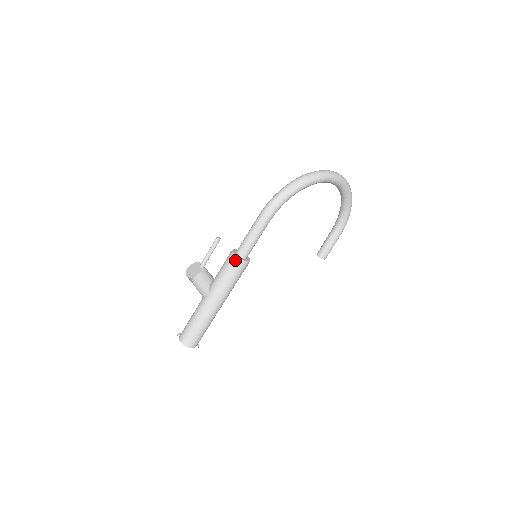
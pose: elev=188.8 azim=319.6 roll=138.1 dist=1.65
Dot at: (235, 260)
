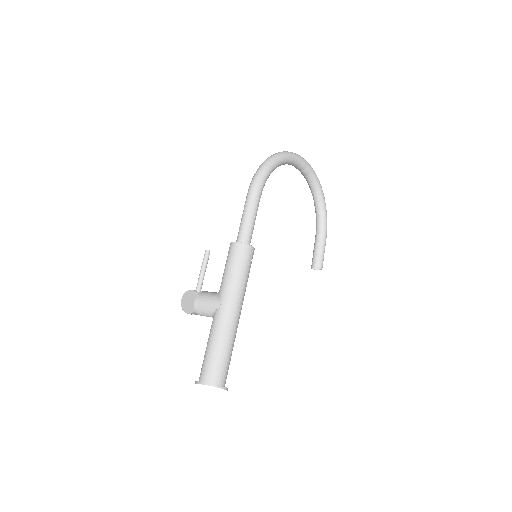
Dot at: (239, 247)
